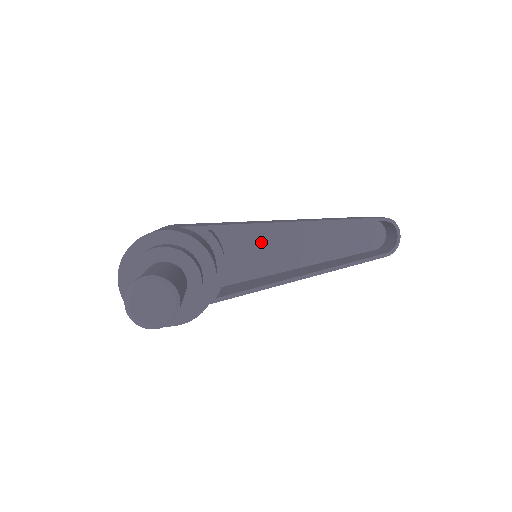
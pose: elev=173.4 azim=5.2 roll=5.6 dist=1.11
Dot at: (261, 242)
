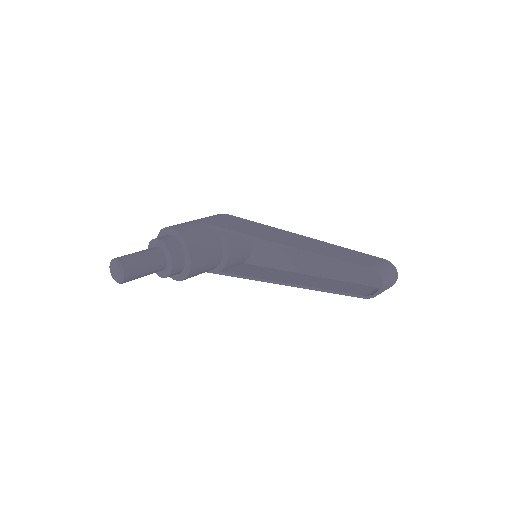
Dot at: occluded
